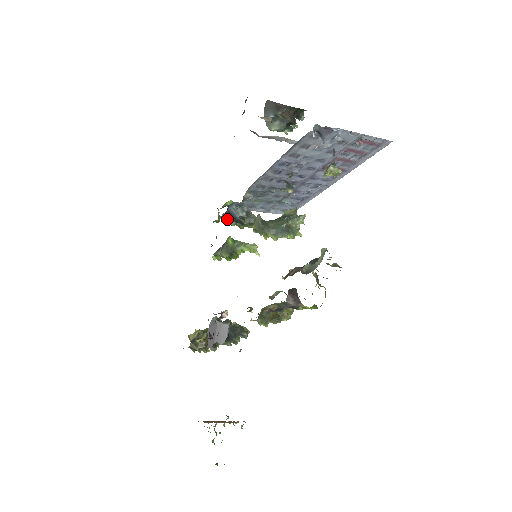
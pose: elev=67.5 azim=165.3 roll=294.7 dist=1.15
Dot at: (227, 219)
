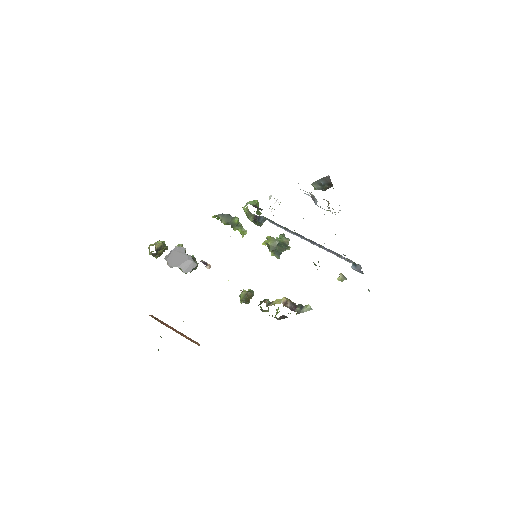
Dot at: (252, 217)
